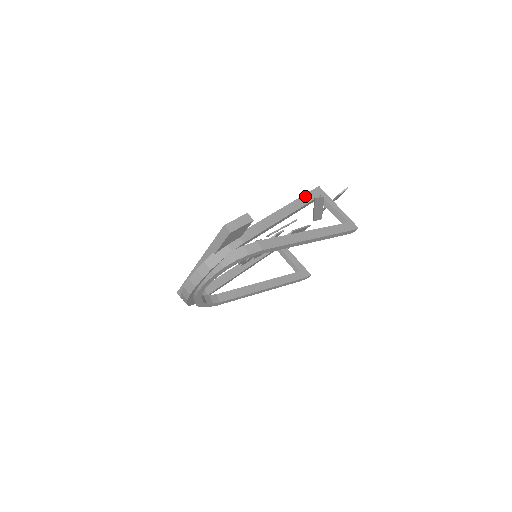
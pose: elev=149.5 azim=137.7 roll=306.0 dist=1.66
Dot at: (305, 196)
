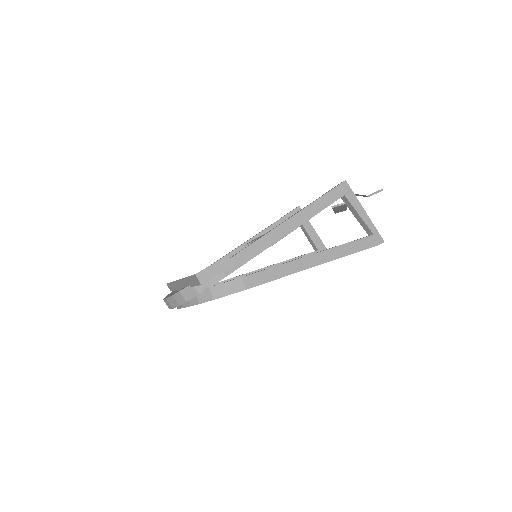
Dot at: (322, 198)
